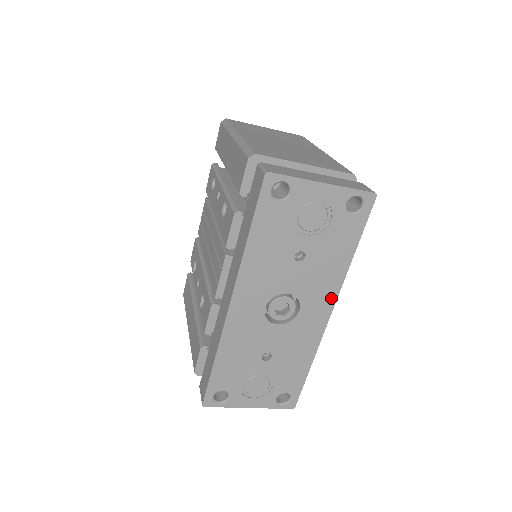
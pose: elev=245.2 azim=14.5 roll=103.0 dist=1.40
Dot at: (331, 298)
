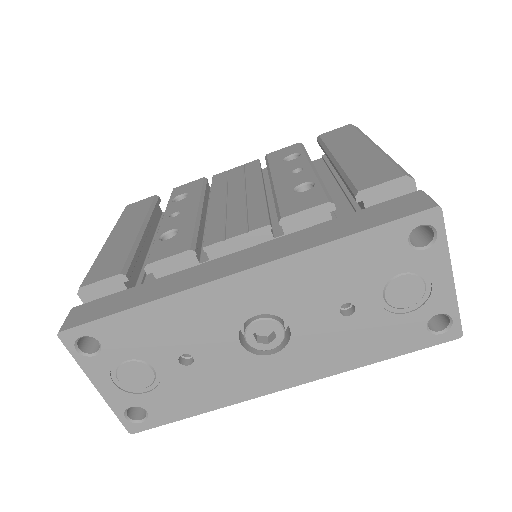
Dot at: (309, 375)
